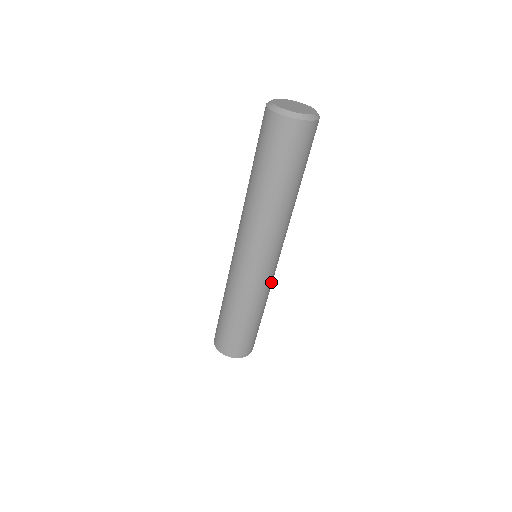
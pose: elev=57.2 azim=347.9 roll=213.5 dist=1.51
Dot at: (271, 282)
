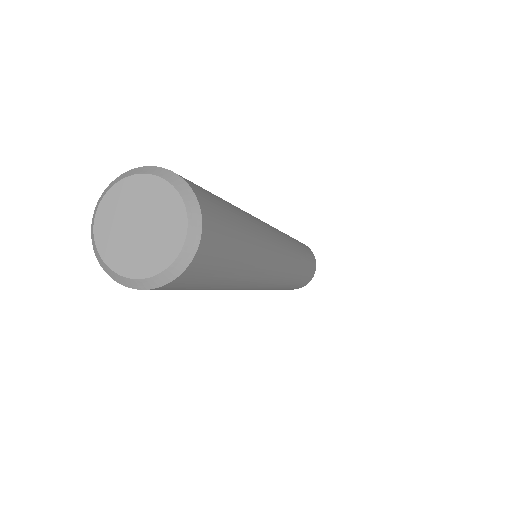
Dot at: (294, 260)
